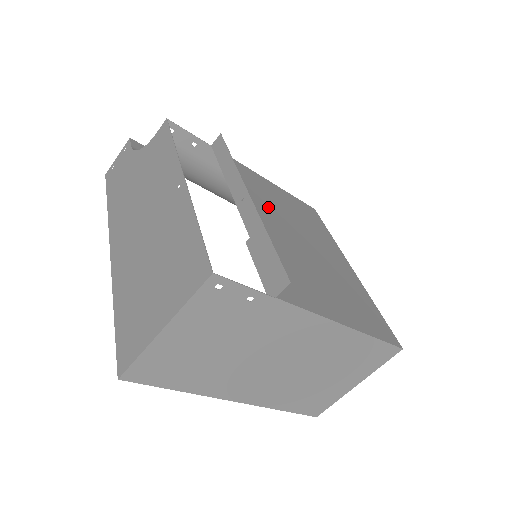
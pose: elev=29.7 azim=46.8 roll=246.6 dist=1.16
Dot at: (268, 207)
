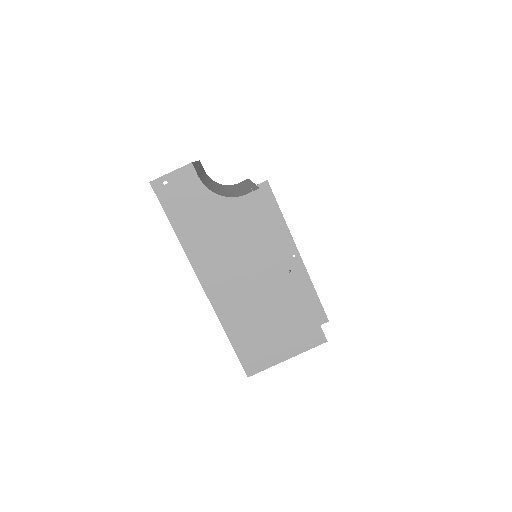
Dot at: occluded
